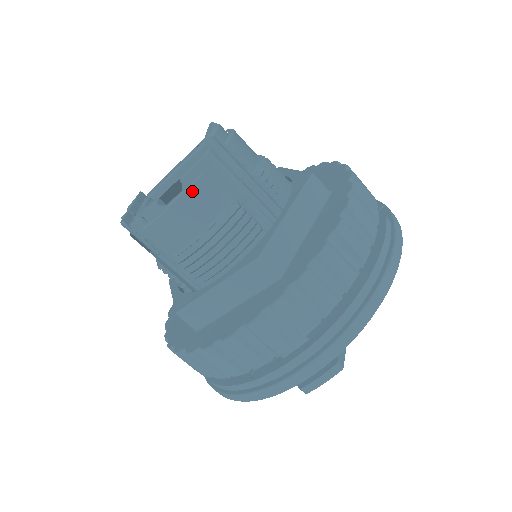
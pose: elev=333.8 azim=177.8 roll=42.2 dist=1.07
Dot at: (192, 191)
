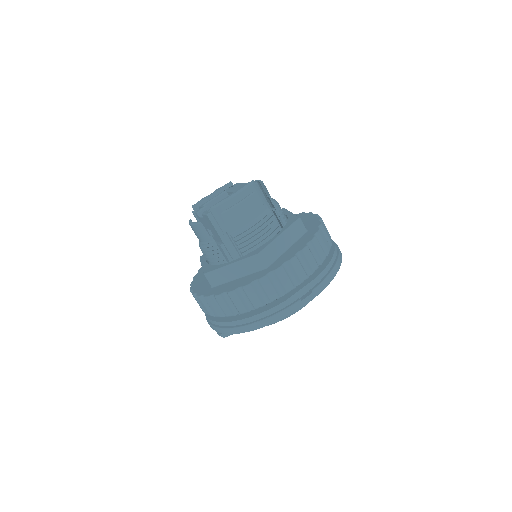
Dot at: (196, 226)
